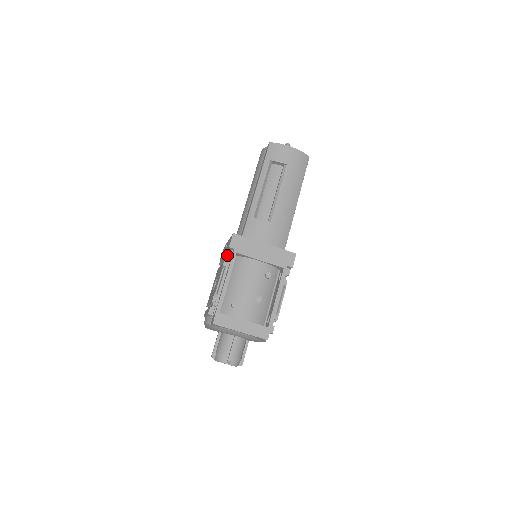
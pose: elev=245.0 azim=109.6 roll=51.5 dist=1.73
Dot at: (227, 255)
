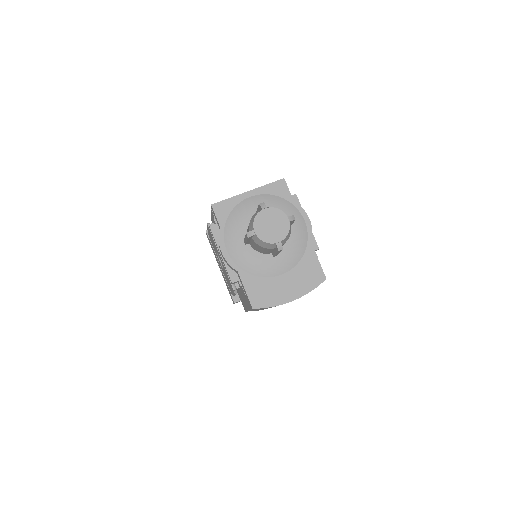
Dot at: occluded
